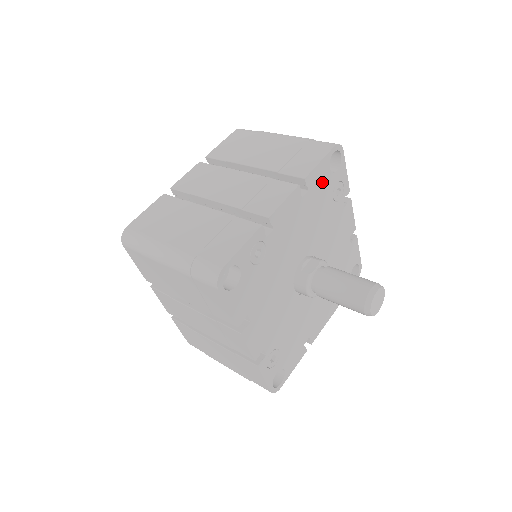
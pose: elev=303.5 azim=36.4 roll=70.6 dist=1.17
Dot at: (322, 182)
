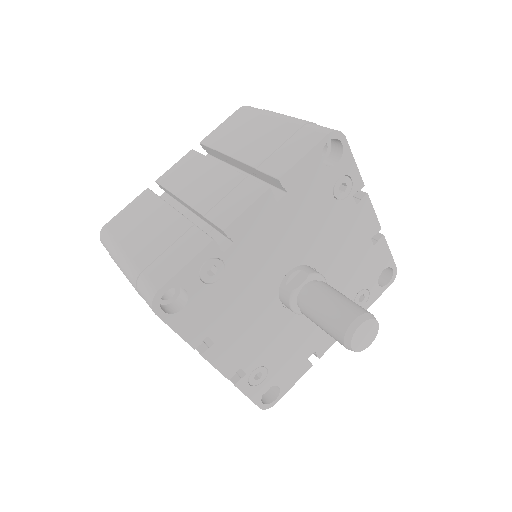
Dot at: (311, 180)
